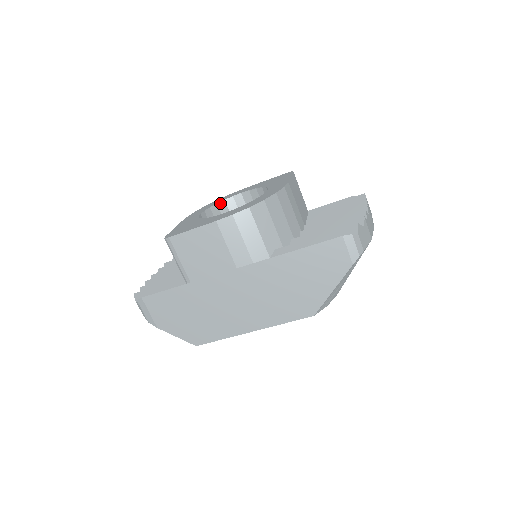
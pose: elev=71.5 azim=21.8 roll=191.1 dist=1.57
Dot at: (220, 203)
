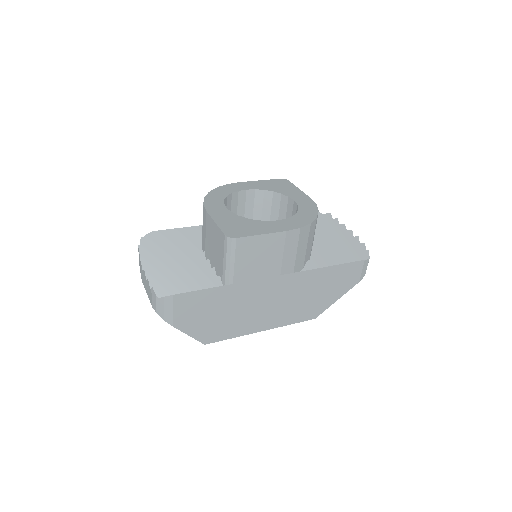
Dot at: (229, 196)
